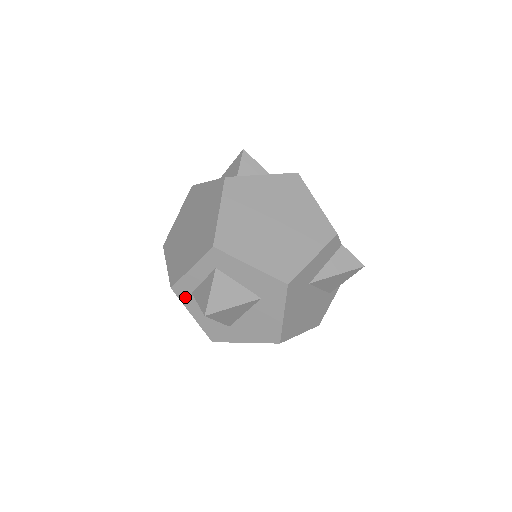
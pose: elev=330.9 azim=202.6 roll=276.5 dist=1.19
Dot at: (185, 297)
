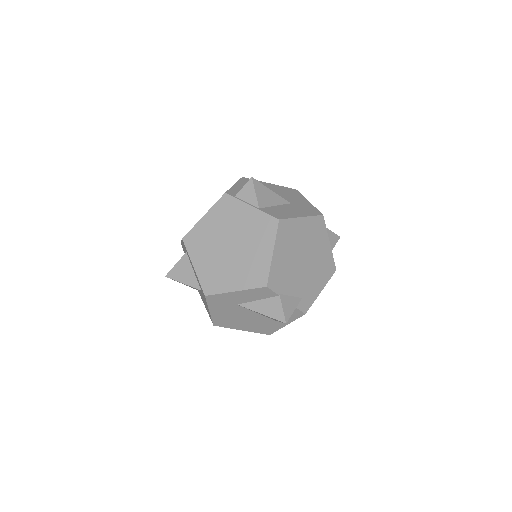
Dot at: occluded
